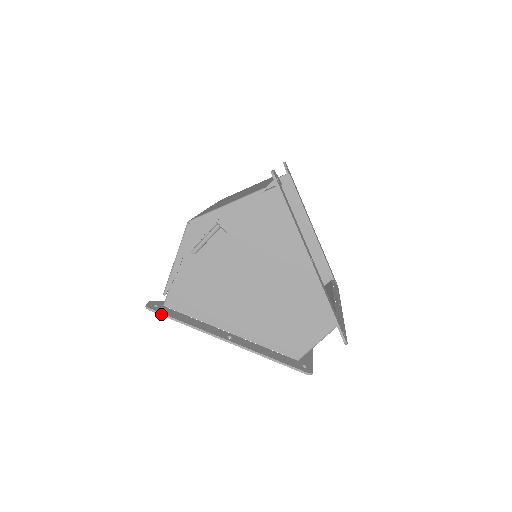
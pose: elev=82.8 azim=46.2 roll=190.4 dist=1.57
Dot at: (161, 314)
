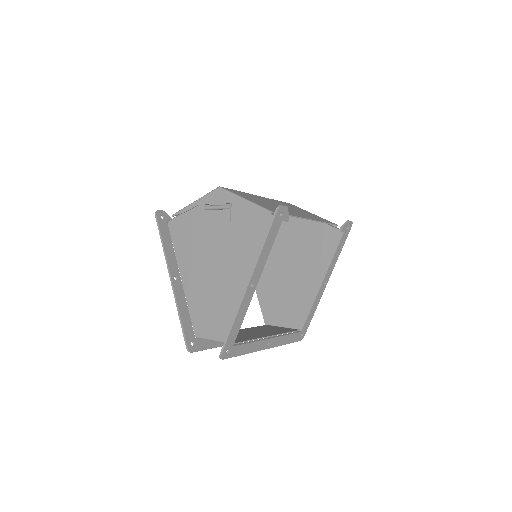
Dot at: (158, 223)
